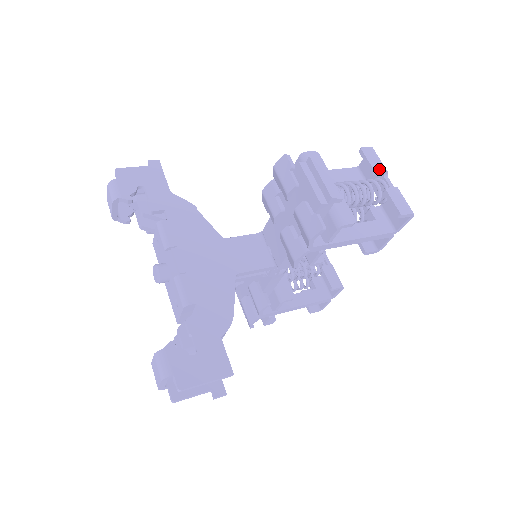
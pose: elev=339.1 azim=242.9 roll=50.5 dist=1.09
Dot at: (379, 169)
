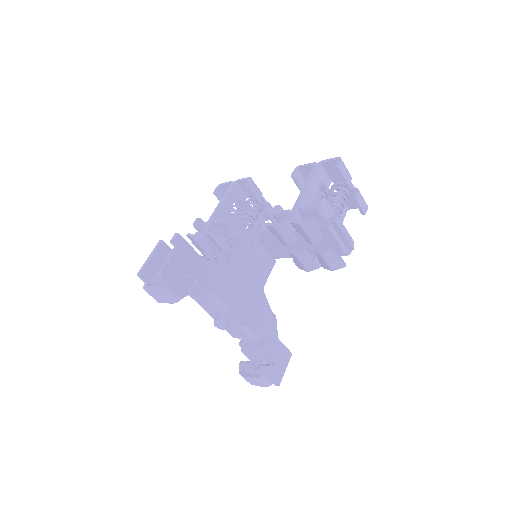
Dot at: (349, 181)
